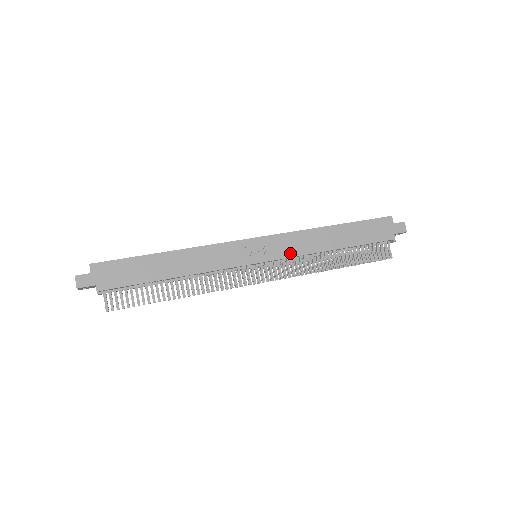
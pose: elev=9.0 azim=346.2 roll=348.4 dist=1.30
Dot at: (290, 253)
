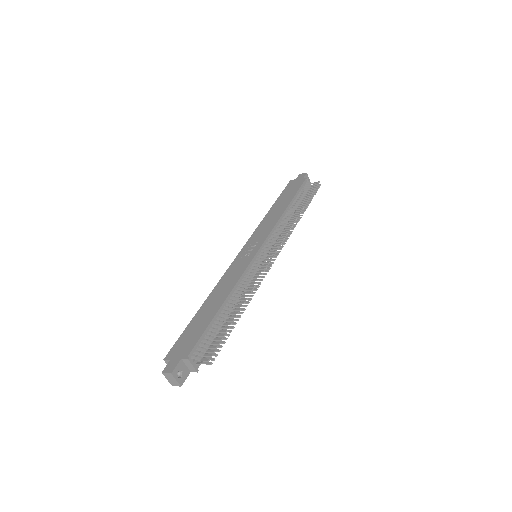
Dot at: (268, 232)
